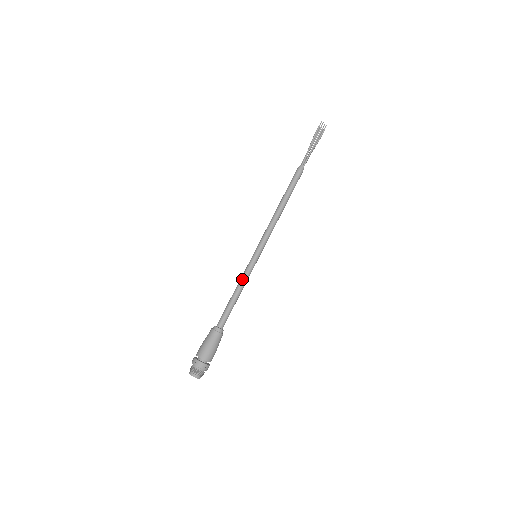
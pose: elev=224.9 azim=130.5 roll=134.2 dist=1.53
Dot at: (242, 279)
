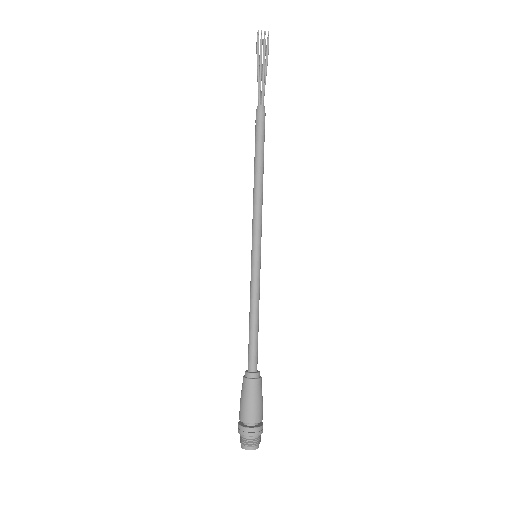
Dot at: (250, 295)
